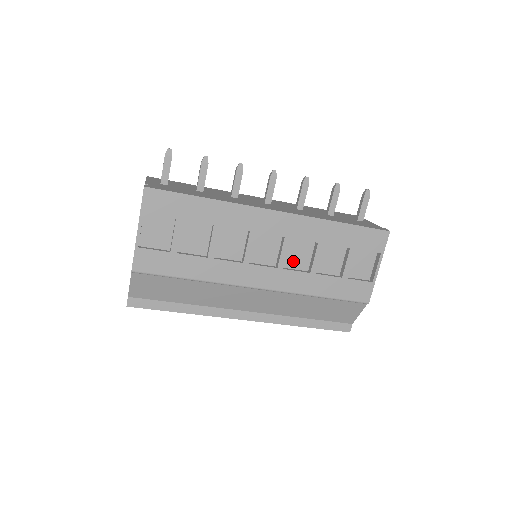
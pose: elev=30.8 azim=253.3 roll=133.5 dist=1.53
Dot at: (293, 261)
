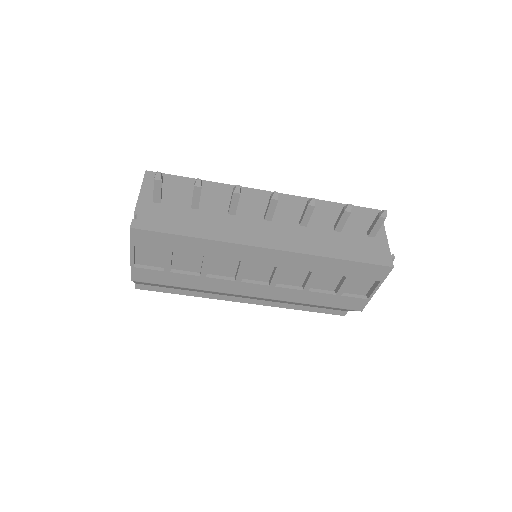
Dot at: (287, 278)
